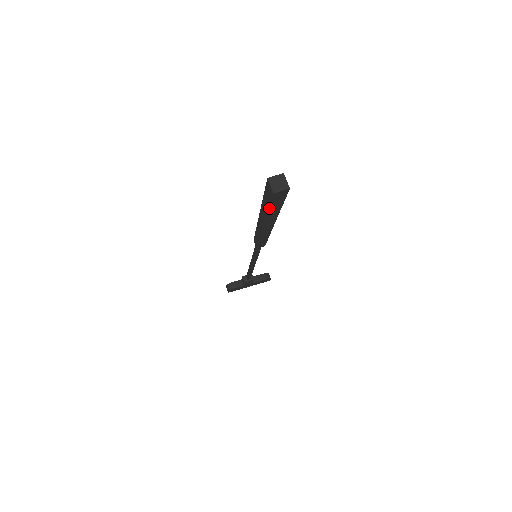
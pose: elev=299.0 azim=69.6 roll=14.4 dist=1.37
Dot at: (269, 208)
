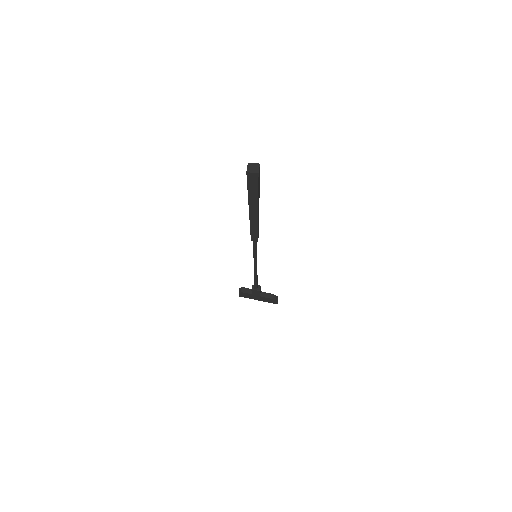
Dot at: (248, 189)
